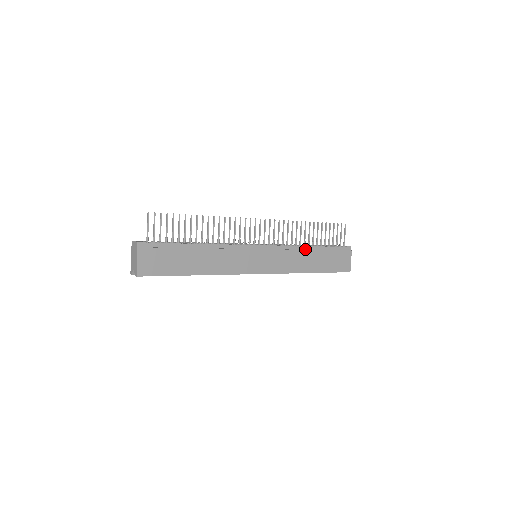
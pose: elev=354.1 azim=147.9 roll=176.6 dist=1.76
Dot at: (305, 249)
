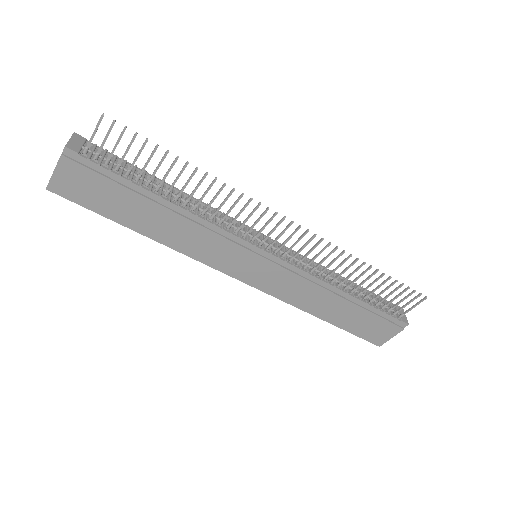
Dot at: (334, 291)
